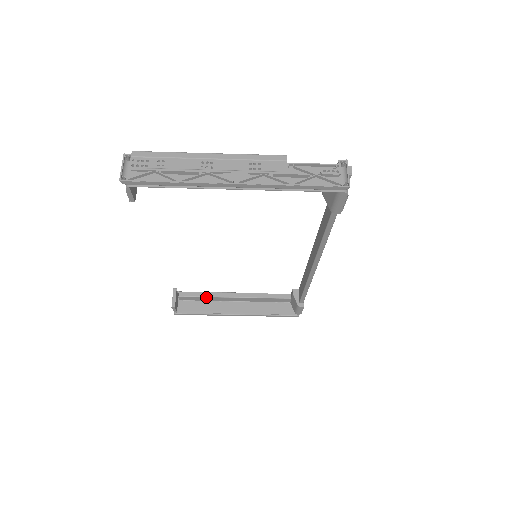
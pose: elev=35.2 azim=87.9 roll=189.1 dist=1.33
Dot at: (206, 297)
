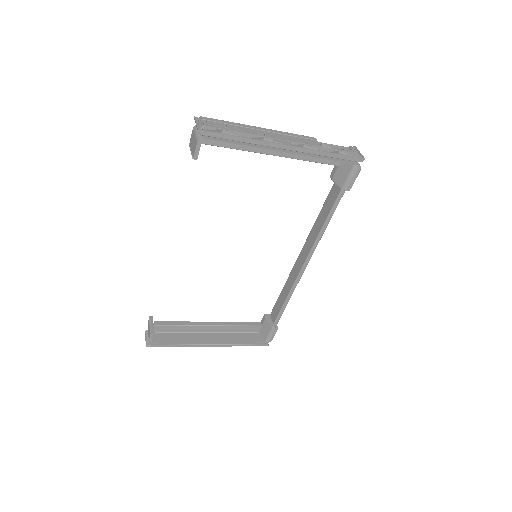
Dot at: (182, 326)
